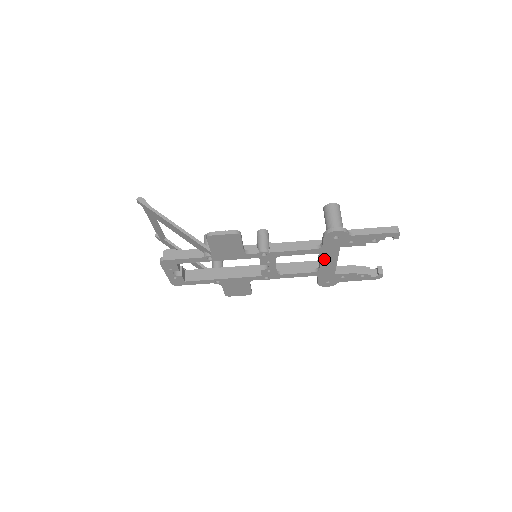
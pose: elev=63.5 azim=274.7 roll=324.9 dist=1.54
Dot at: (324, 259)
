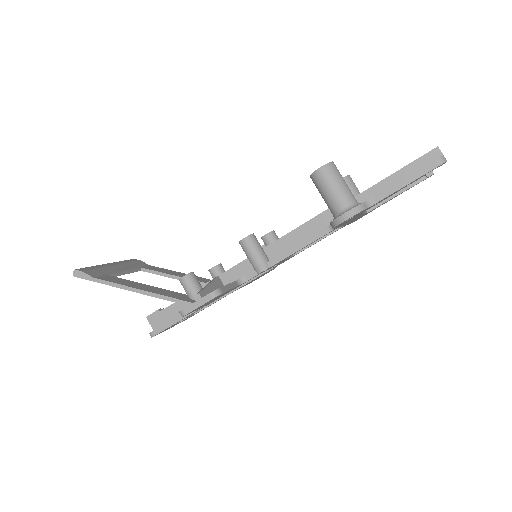
Dot at: (346, 223)
